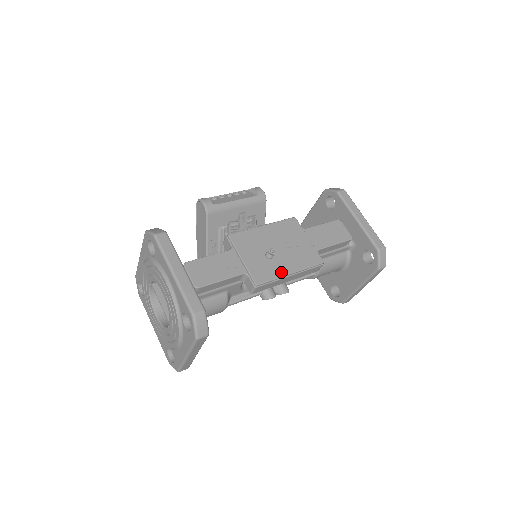
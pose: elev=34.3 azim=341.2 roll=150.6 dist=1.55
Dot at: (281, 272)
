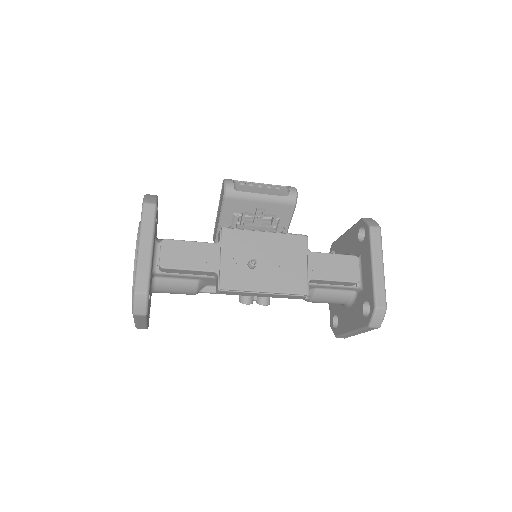
Dot at: (254, 286)
